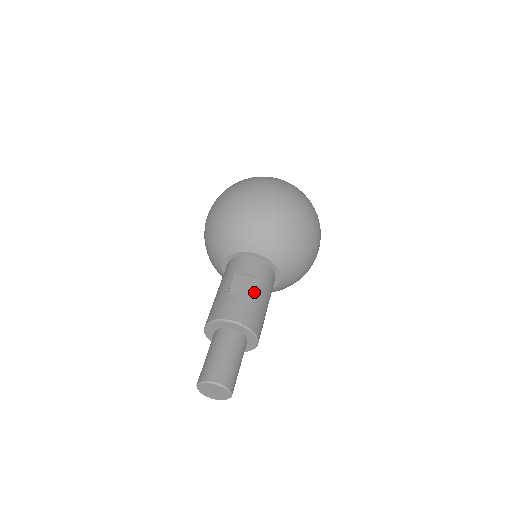
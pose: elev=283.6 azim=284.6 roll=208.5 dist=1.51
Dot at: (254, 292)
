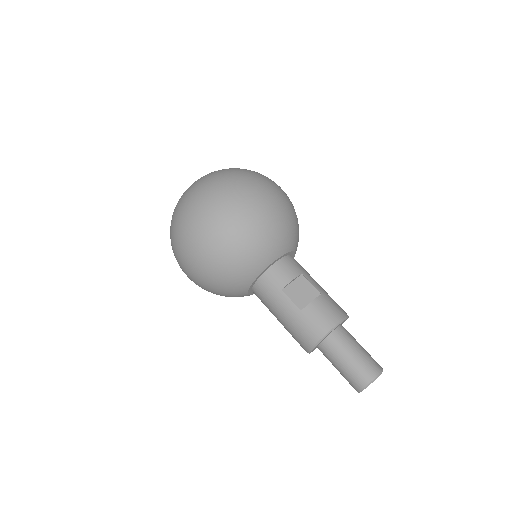
Dot at: (312, 289)
